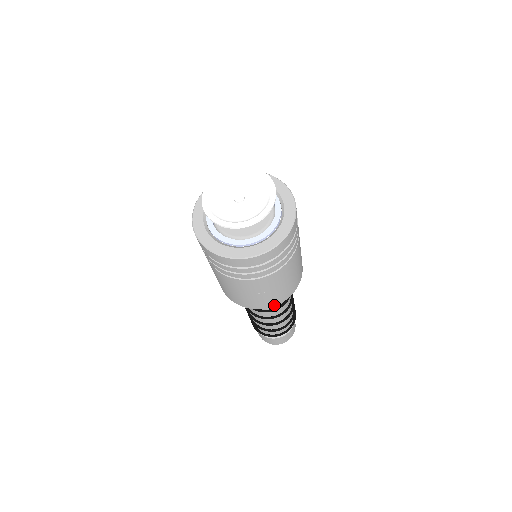
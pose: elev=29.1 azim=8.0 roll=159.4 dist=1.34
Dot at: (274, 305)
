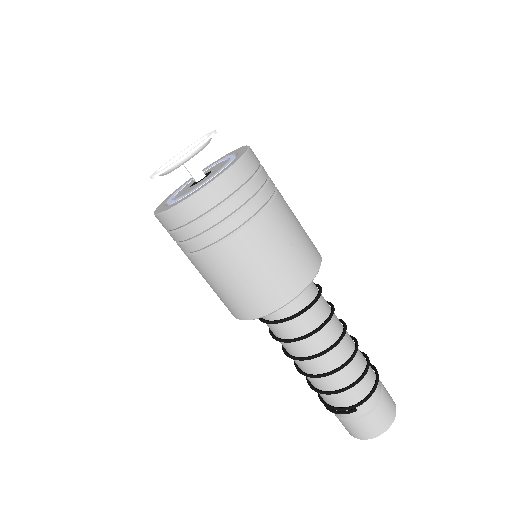
Dot at: (317, 269)
